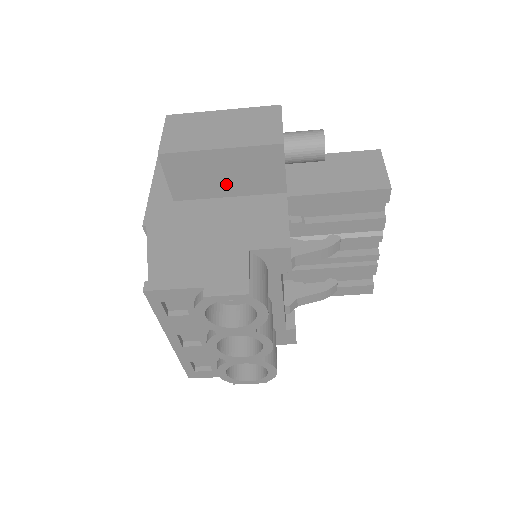
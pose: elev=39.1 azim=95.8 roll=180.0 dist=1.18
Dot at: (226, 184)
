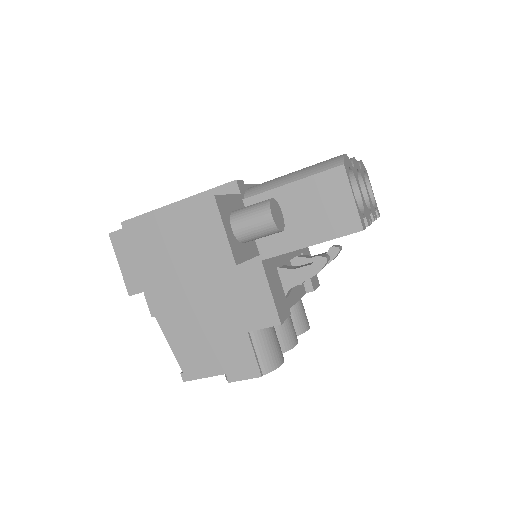
Dot at: occluded
